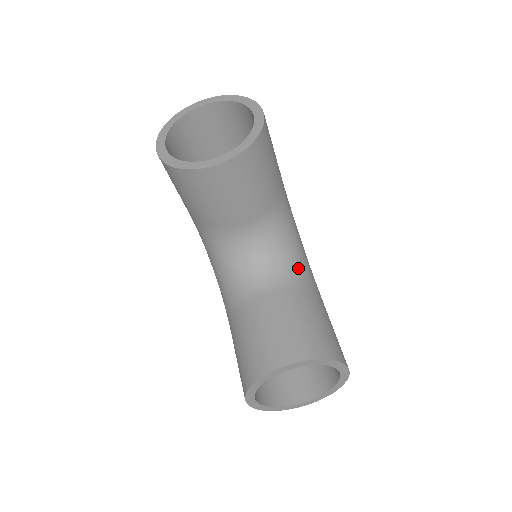
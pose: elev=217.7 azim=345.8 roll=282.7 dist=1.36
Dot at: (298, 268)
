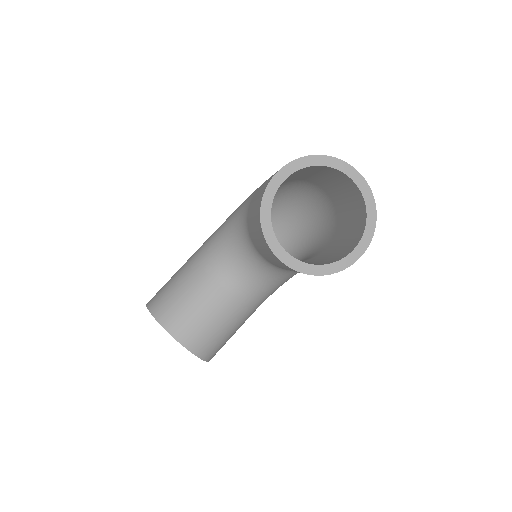
Dot at: (264, 293)
